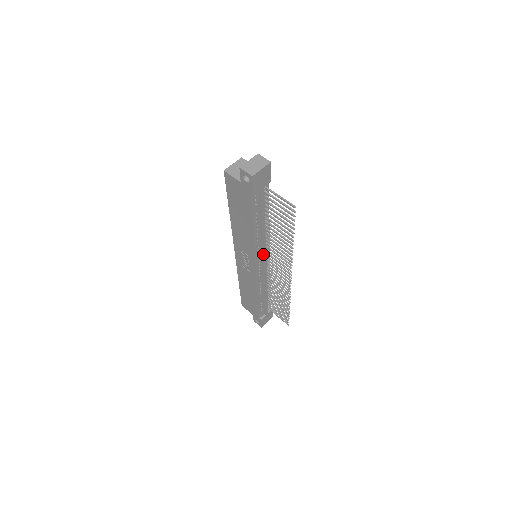
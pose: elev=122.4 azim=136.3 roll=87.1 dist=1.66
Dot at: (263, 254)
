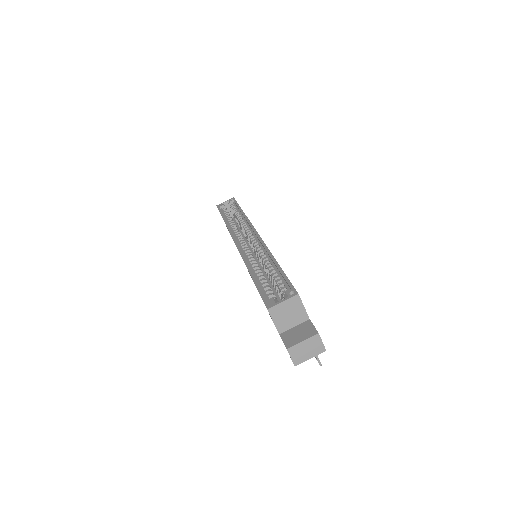
Dot at: occluded
